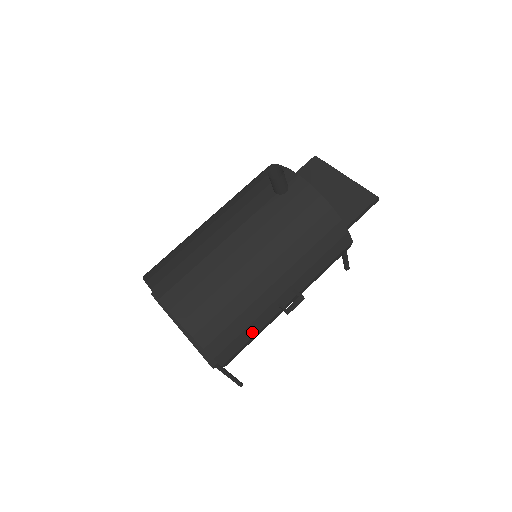
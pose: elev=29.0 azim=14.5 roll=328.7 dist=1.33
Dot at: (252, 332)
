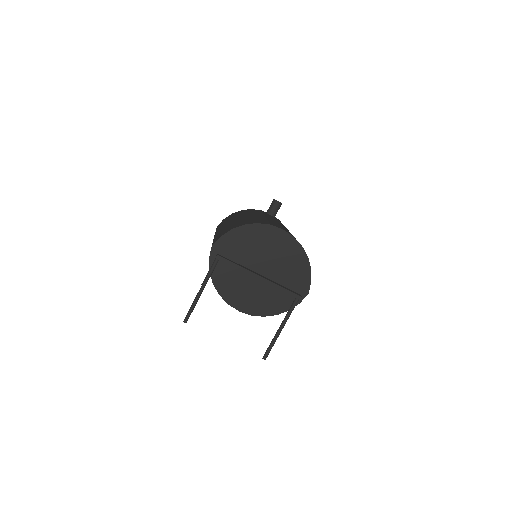
Dot at: occluded
